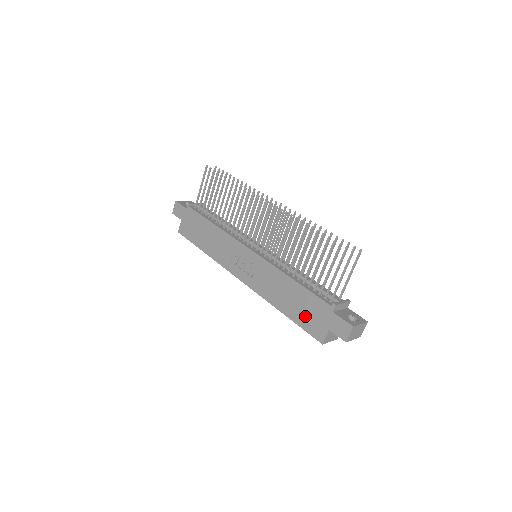
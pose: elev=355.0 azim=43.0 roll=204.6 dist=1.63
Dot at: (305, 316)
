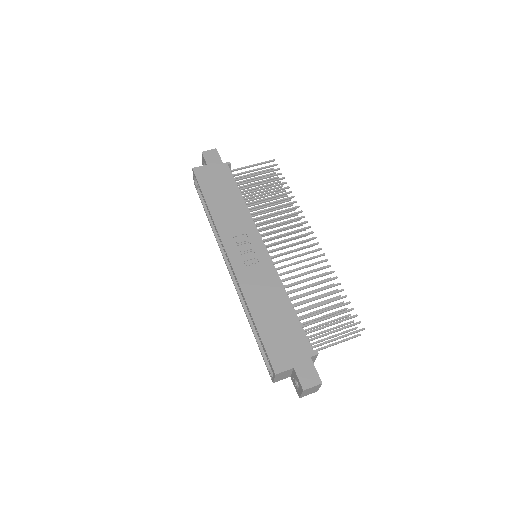
Dot at: (277, 339)
